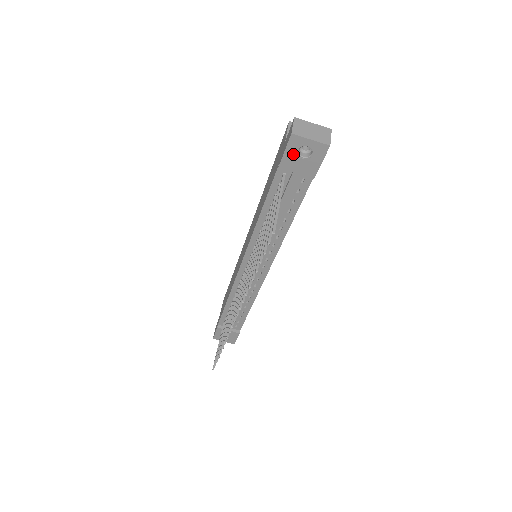
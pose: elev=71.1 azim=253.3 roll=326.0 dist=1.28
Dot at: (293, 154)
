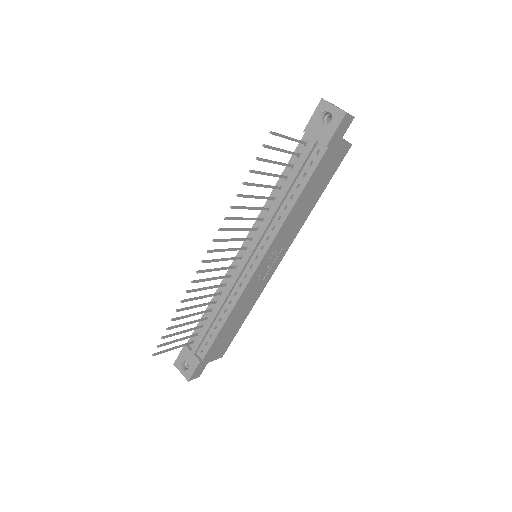
Dot at: (318, 119)
